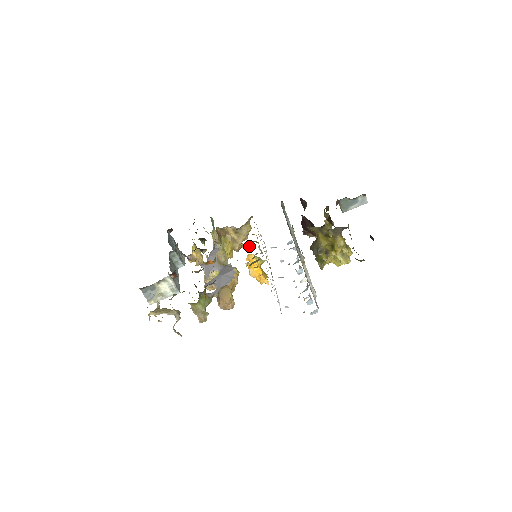
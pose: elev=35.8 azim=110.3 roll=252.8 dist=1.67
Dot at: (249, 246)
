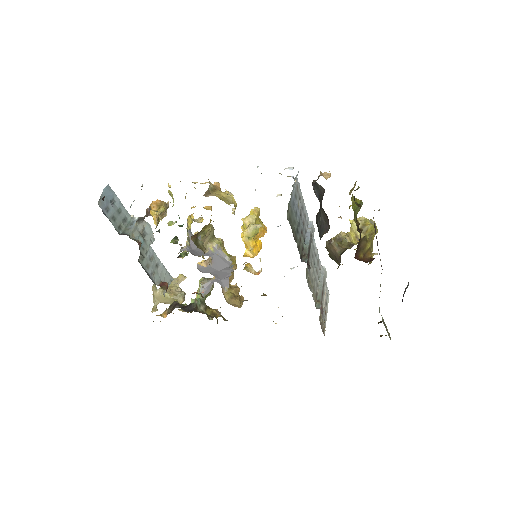
Dot at: occluded
